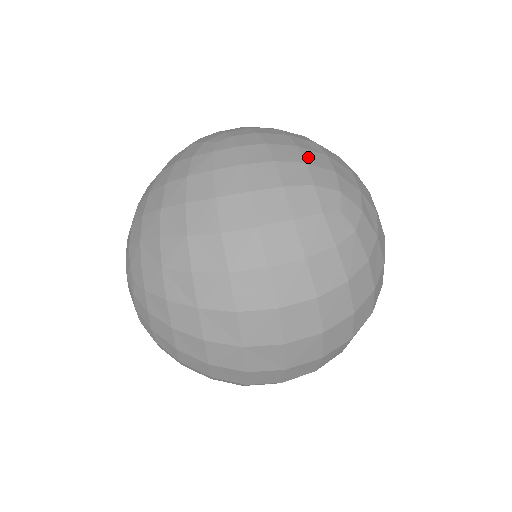
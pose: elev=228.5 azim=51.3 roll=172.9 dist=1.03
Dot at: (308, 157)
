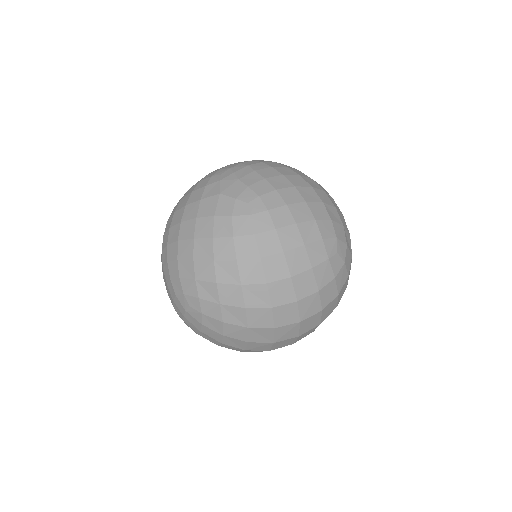
Dot at: (314, 212)
